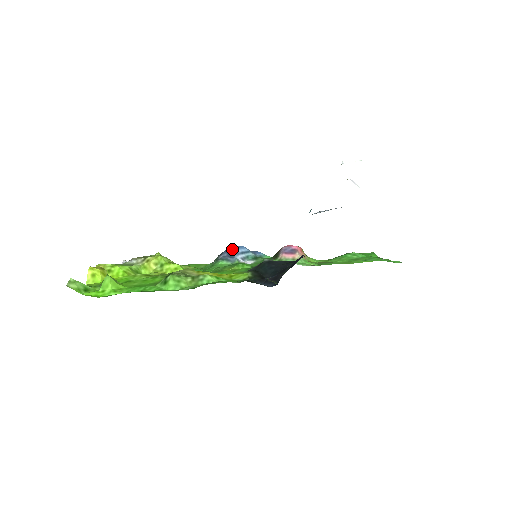
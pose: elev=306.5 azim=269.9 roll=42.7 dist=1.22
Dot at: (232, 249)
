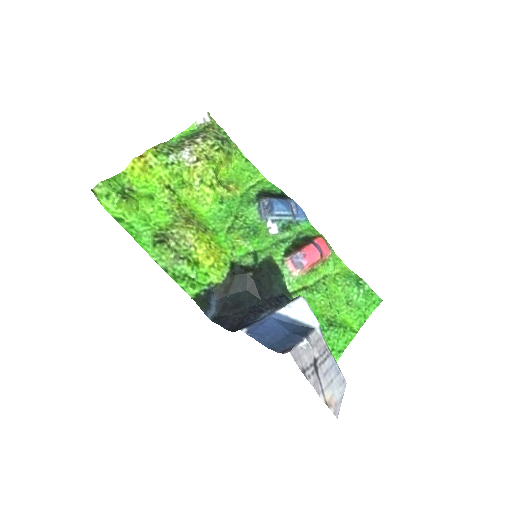
Dot at: (273, 206)
